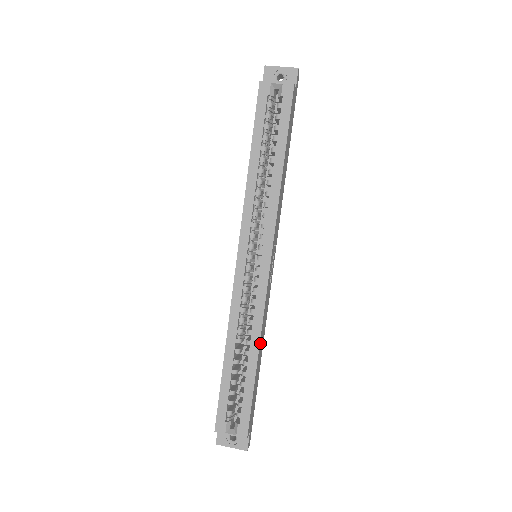
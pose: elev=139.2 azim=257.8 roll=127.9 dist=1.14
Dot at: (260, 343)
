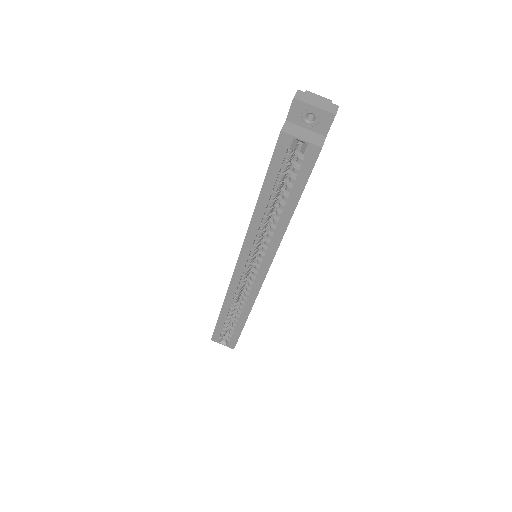
Dot at: occluded
